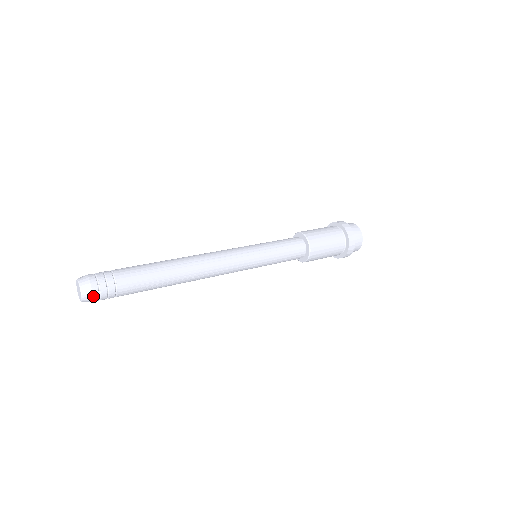
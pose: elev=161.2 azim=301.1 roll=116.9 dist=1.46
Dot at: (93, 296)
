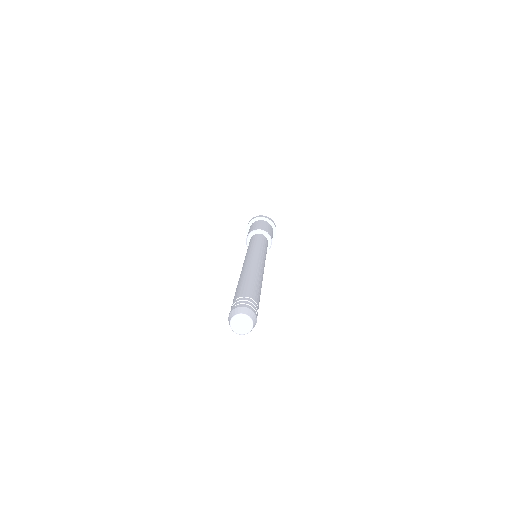
Dot at: (256, 322)
